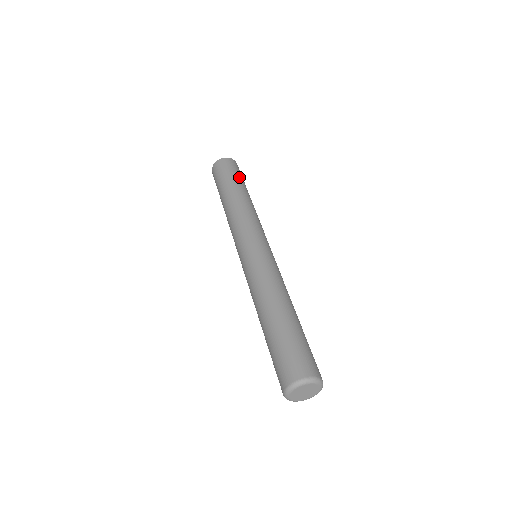
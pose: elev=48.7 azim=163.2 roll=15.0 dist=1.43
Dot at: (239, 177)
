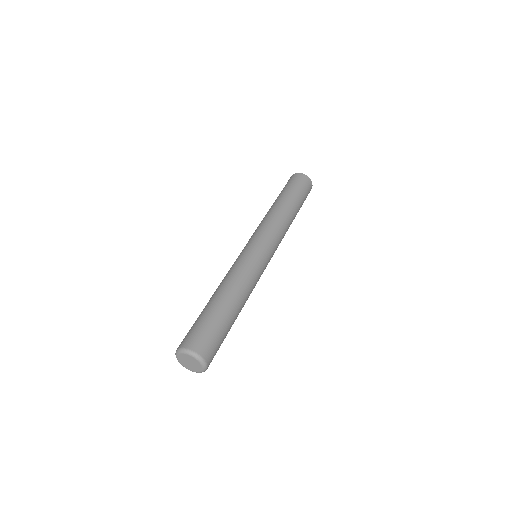
Dot at: (303, 201)
